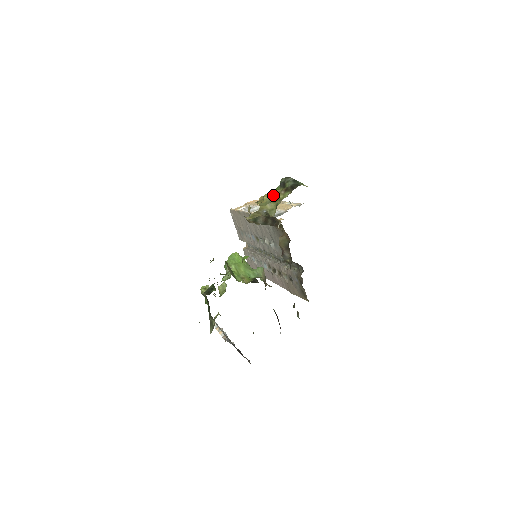
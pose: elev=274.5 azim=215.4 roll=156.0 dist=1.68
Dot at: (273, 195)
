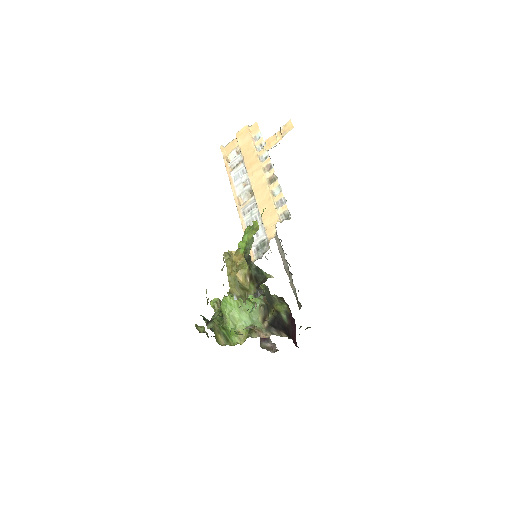
Dot at: (238, 281)
